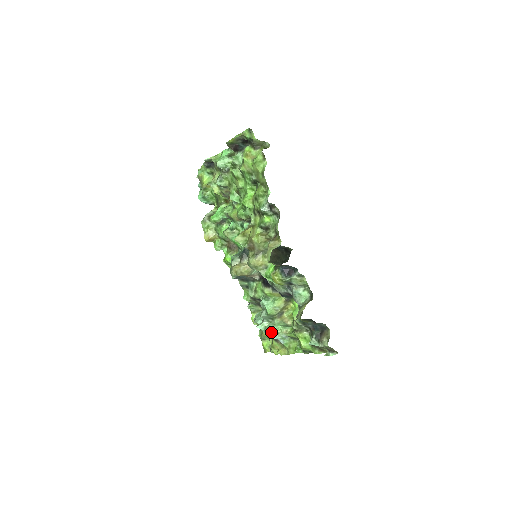
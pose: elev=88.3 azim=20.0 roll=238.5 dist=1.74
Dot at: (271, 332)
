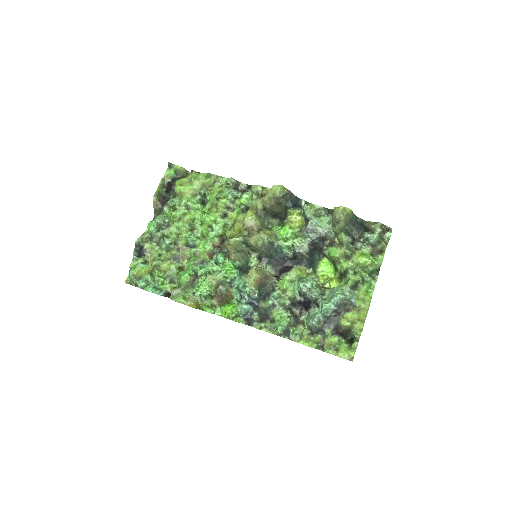
Dot at: (337, 293)
